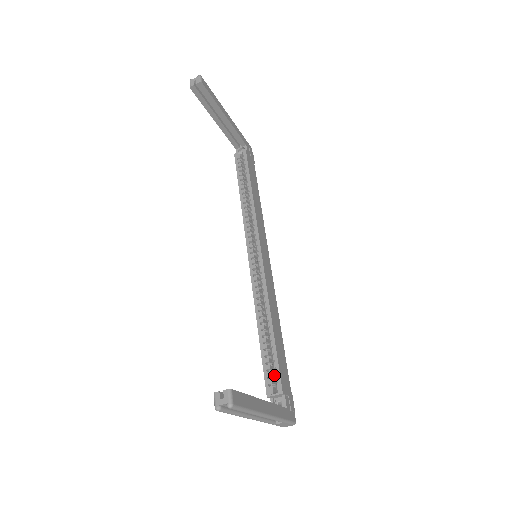
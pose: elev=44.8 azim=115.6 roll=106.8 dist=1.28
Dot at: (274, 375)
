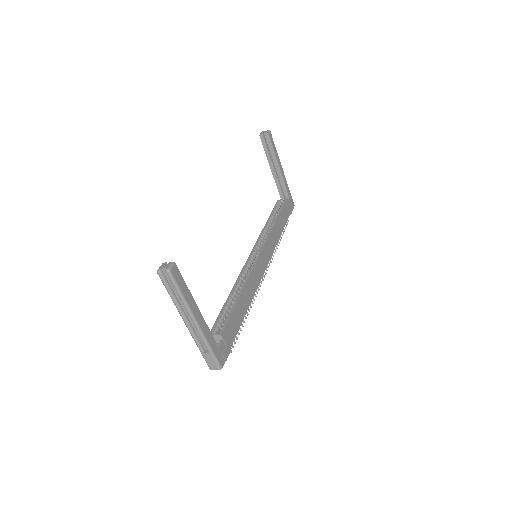
Dot at: (222, 324)
